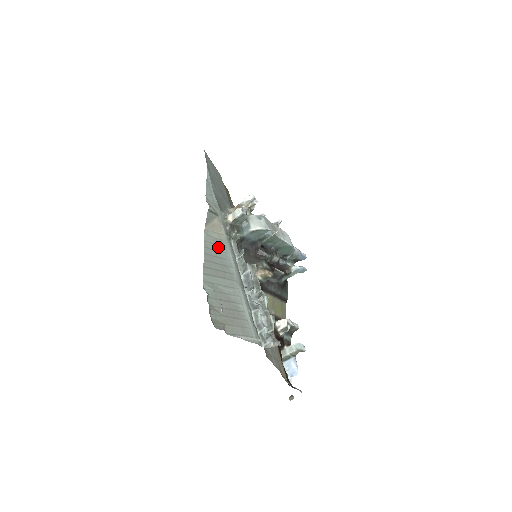
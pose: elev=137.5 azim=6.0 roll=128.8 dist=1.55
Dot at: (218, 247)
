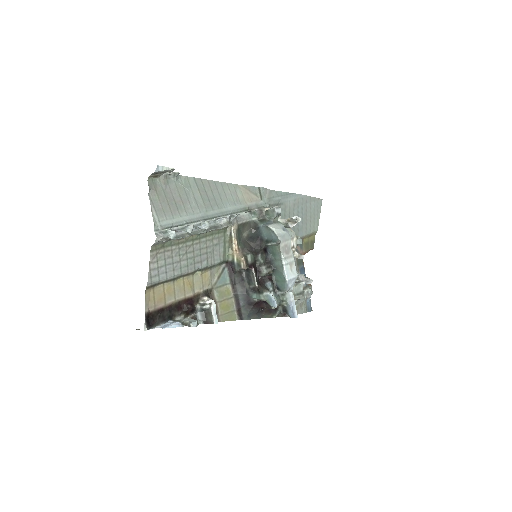
Dot at: (230, 196)
